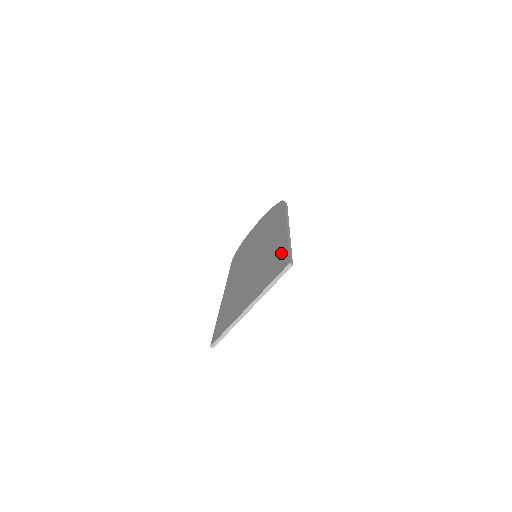
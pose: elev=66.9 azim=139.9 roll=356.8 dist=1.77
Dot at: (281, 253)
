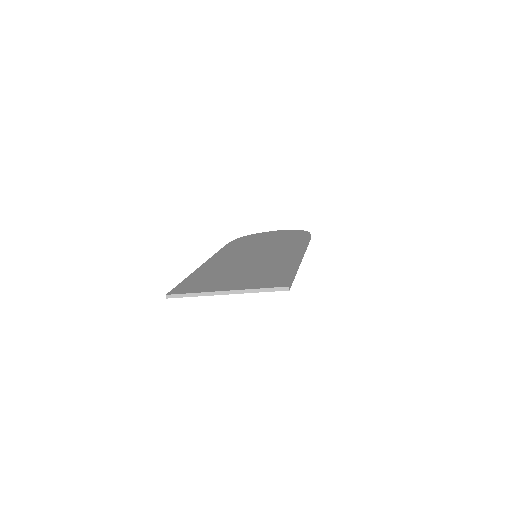
Dot at: (284, 272)
